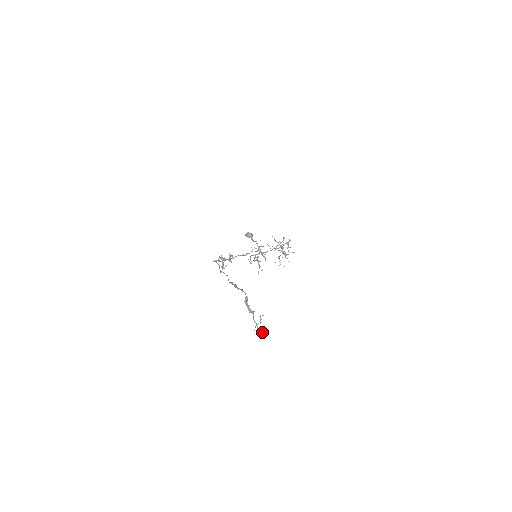
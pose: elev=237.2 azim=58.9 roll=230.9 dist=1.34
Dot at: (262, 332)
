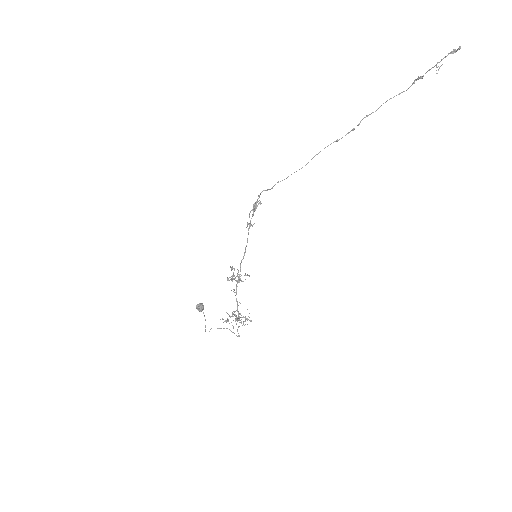
Dot at: (456, 50)
